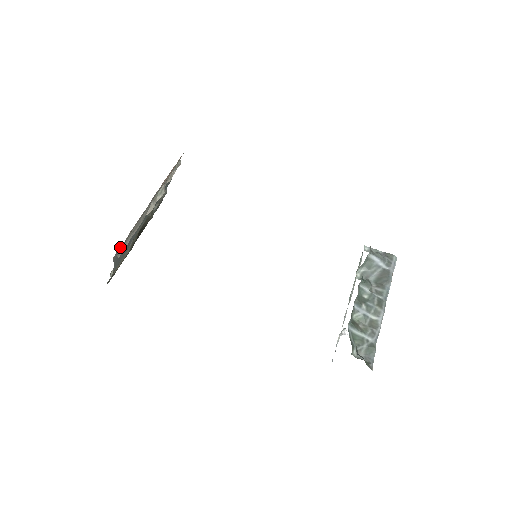
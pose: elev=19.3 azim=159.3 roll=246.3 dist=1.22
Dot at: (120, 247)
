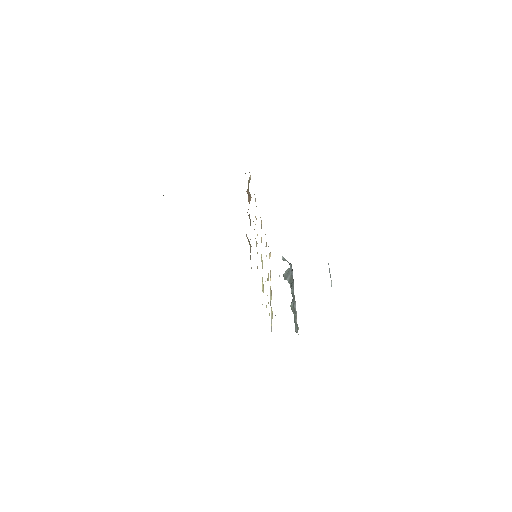
Dot at: occluded
